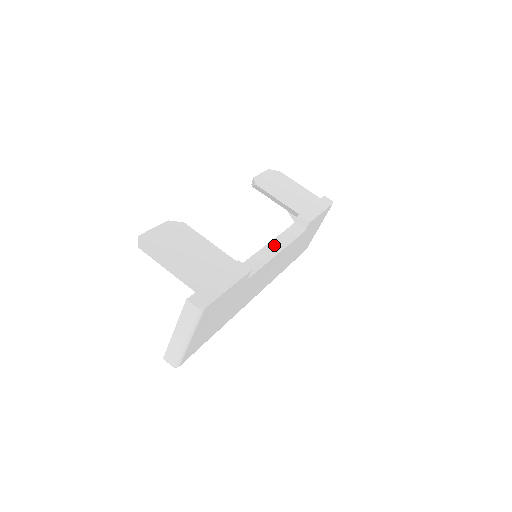
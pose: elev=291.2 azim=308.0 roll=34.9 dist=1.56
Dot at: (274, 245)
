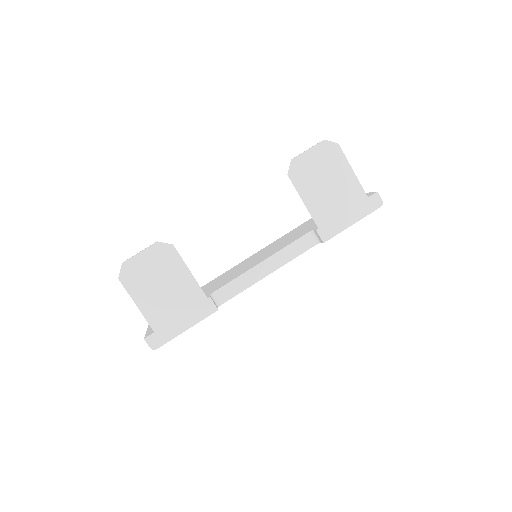
Dot at: (270, 263)
